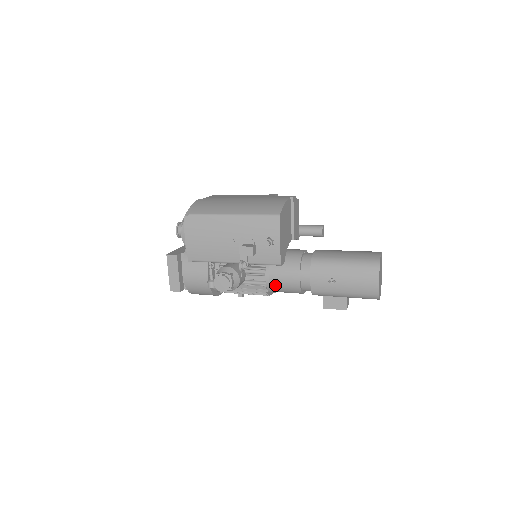
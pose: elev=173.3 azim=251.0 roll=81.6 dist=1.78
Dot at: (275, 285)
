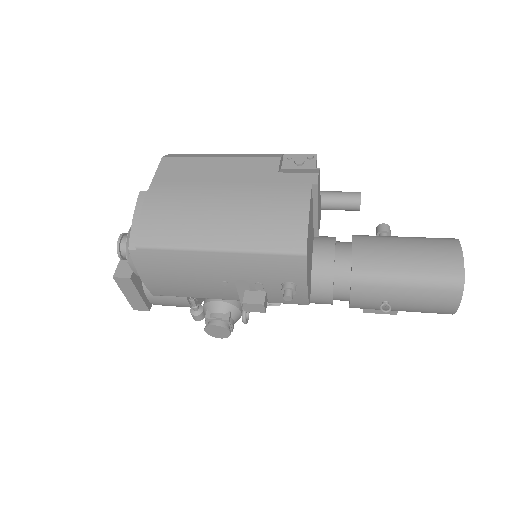
Dot at: occluded
